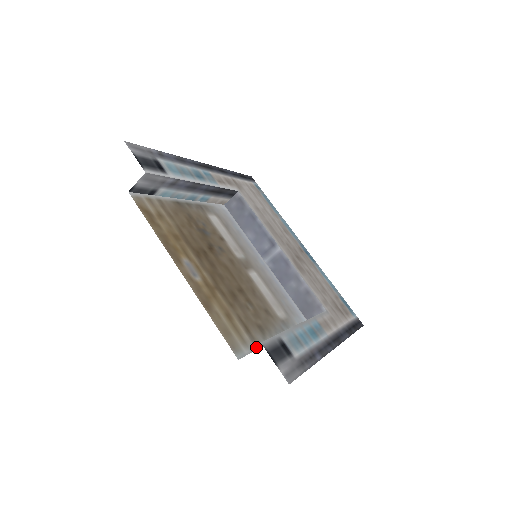
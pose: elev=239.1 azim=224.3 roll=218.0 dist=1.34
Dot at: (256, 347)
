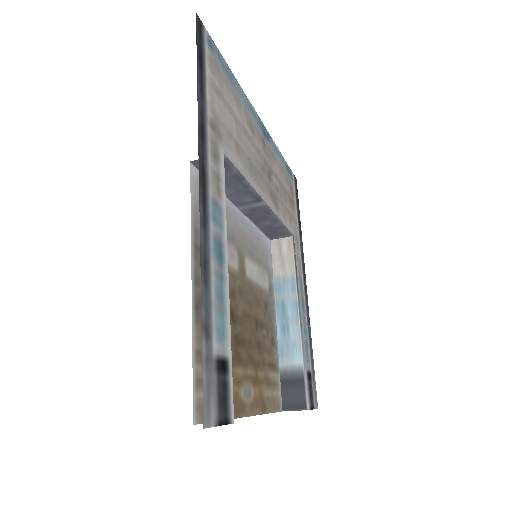
Dot at: (279, 372)
